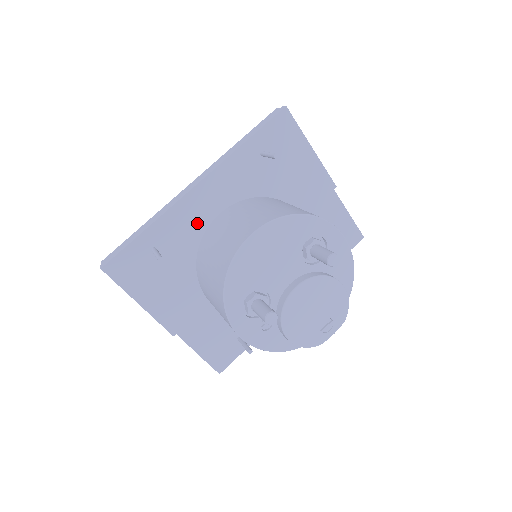
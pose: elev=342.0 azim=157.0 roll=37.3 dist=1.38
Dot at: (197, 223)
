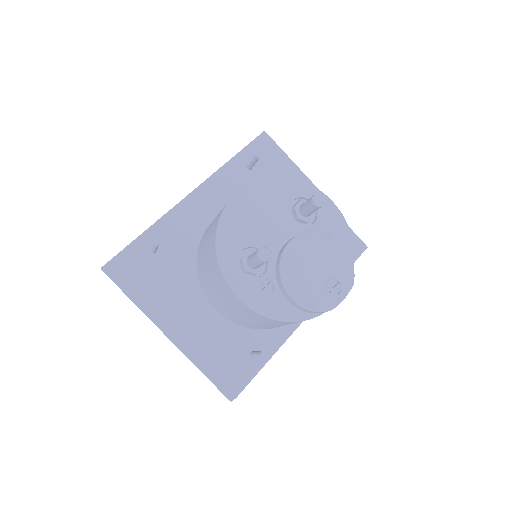
Dot at: (194, 227)
